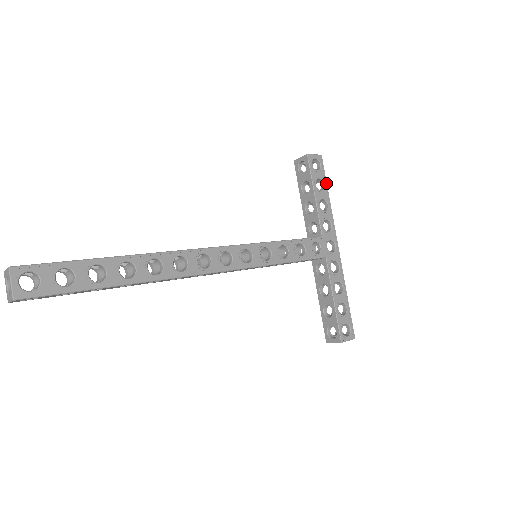
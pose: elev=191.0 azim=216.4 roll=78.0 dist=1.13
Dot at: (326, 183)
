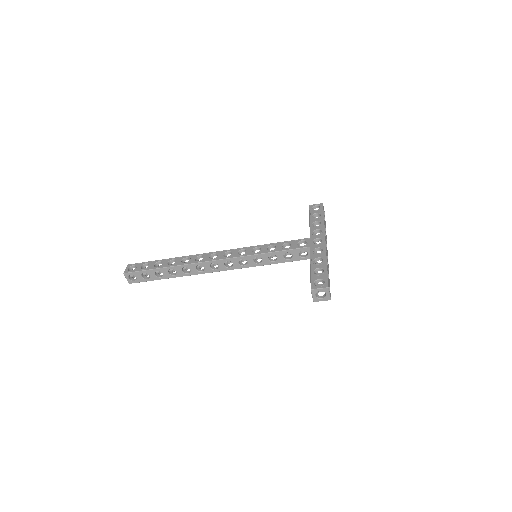
Dot at: (323, 214)
